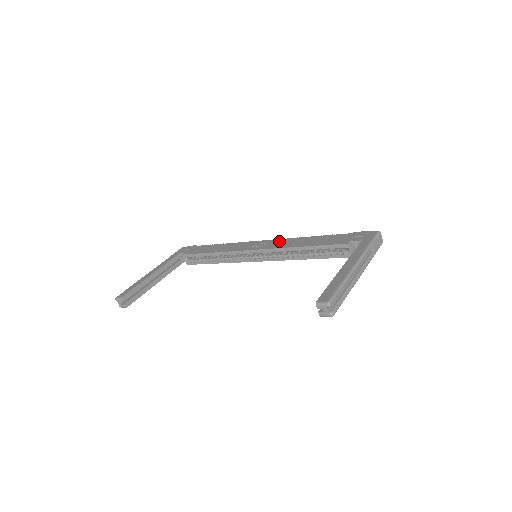
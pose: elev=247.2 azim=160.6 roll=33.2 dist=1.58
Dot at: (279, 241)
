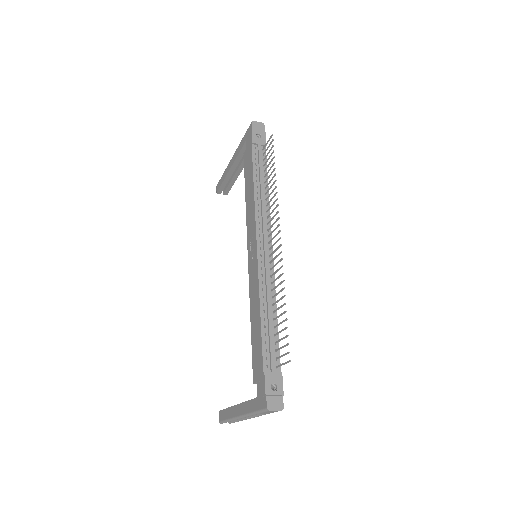
Dot at: (255, 274)
